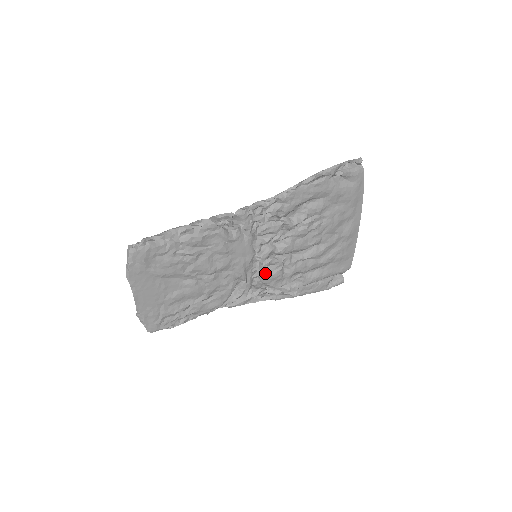
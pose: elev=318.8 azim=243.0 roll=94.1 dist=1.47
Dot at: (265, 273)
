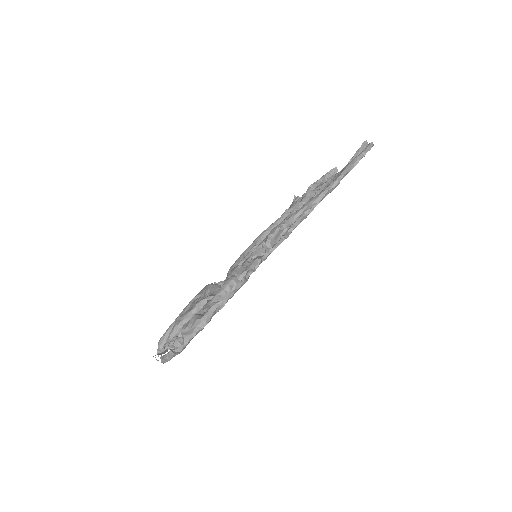
Dot at: occluded
